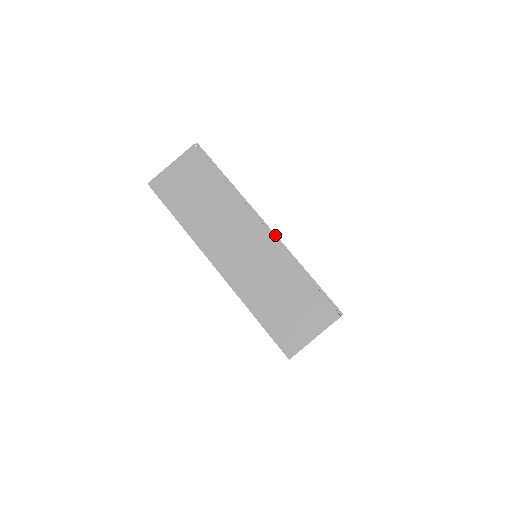
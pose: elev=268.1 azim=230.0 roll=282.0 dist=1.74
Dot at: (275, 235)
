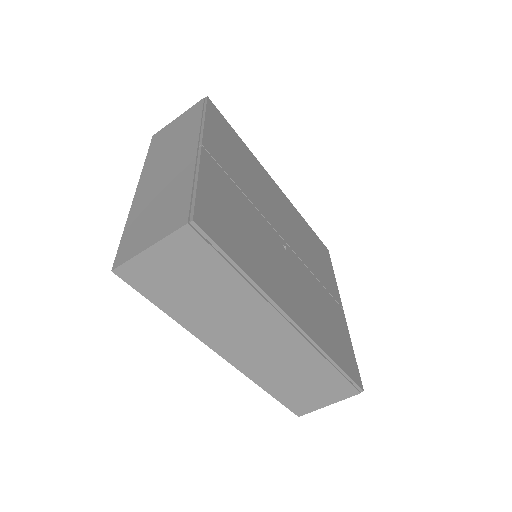
Dot at: (304, 333)
